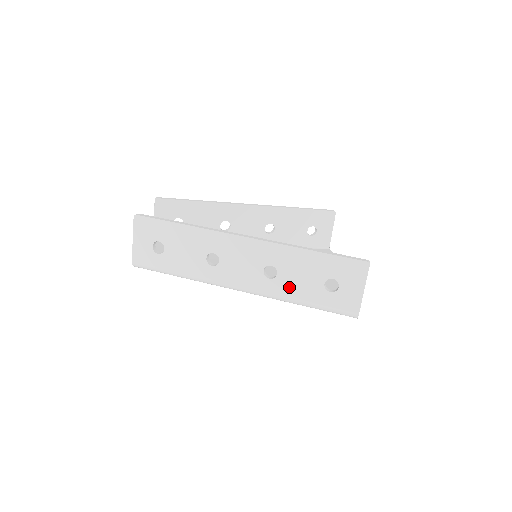
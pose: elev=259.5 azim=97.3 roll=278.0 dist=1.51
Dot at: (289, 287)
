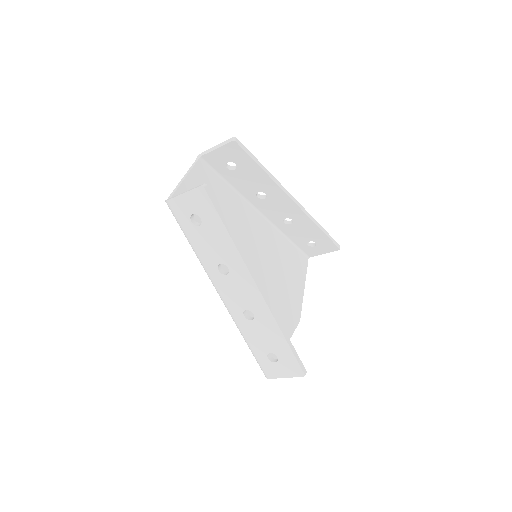
Dot at: (250, 331)
